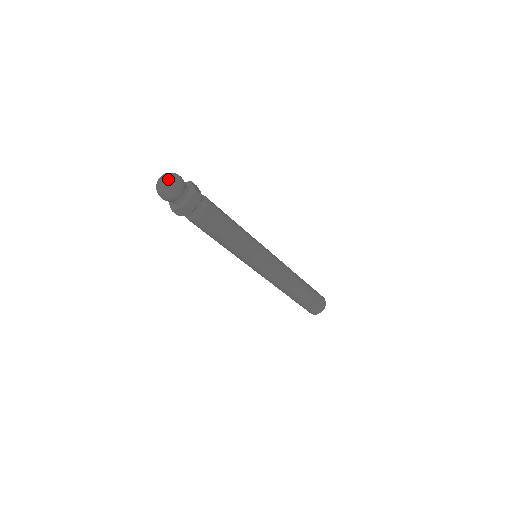
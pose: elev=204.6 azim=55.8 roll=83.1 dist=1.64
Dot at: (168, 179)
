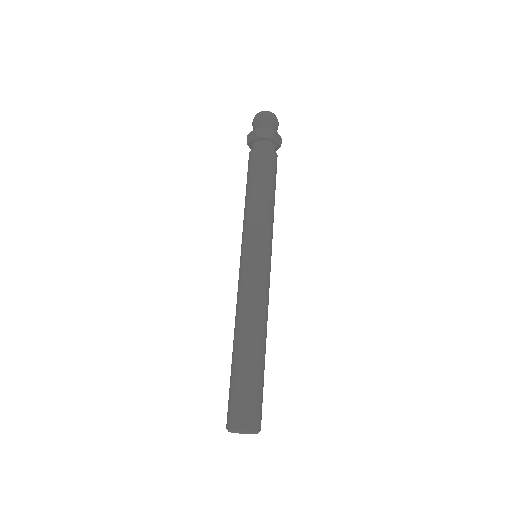
Dot at: occluded
